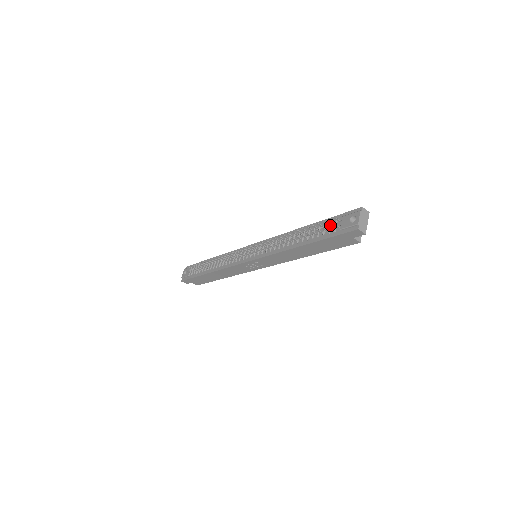
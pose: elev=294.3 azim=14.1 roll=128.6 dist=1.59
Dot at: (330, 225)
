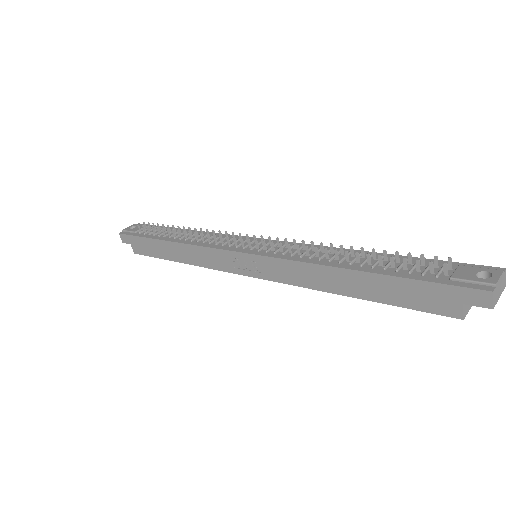
Dot at: (429, 266)
